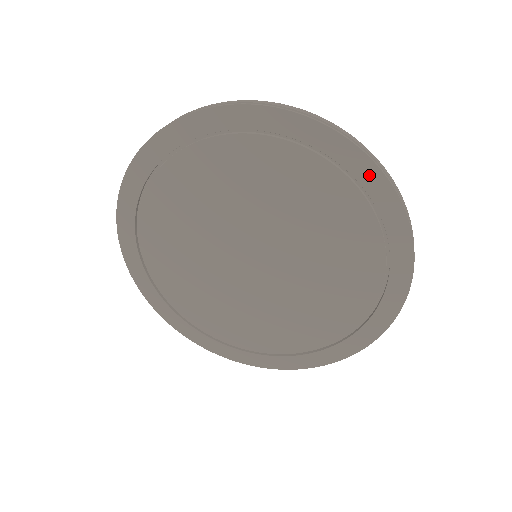
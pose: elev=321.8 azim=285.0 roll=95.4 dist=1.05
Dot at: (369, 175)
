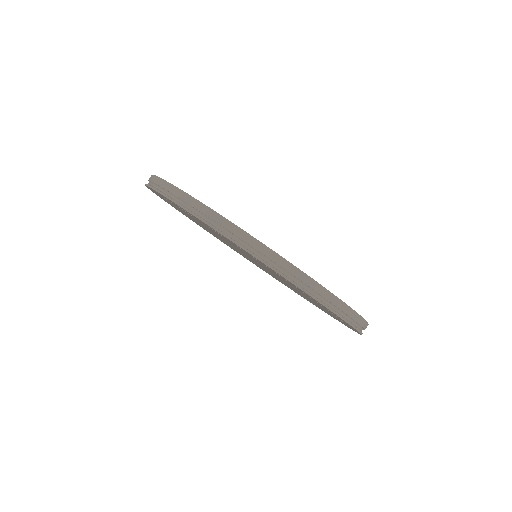
Dot at: (208, 226)
